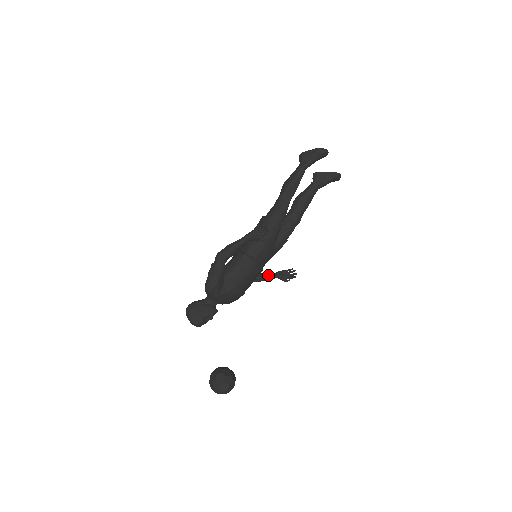
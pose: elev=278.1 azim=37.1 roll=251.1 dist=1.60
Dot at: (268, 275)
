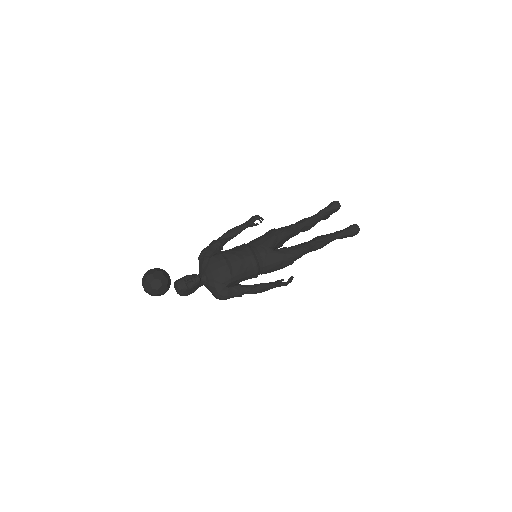
Dot at: (267, 283)
